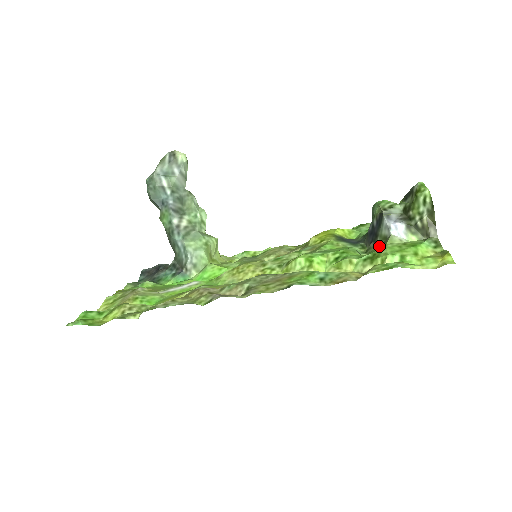
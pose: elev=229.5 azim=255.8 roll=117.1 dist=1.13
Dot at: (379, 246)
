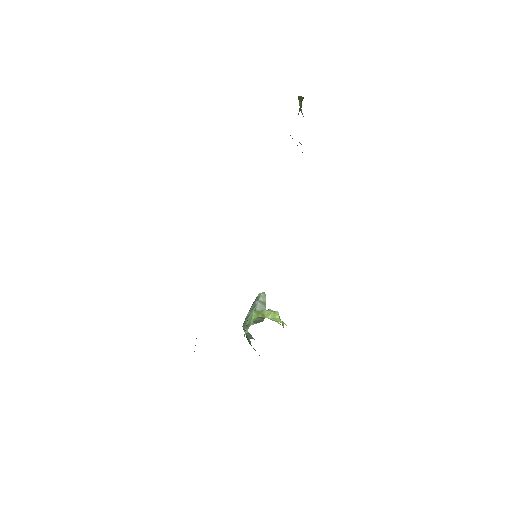
Dot at: occluded
